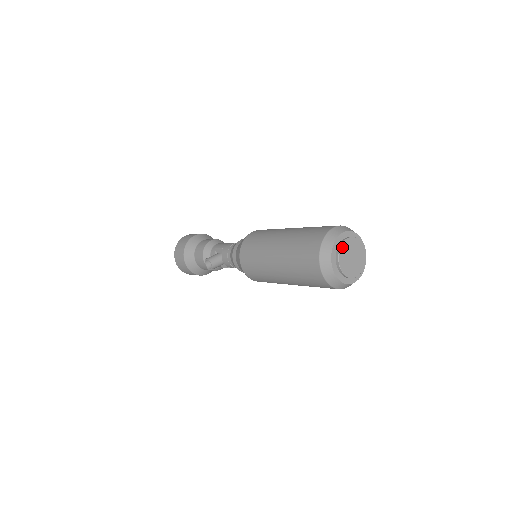
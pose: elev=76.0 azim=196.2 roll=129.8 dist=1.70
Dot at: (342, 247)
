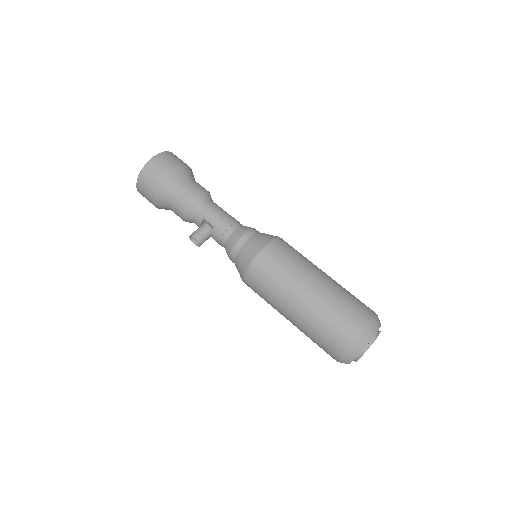
Dot at: occluded
